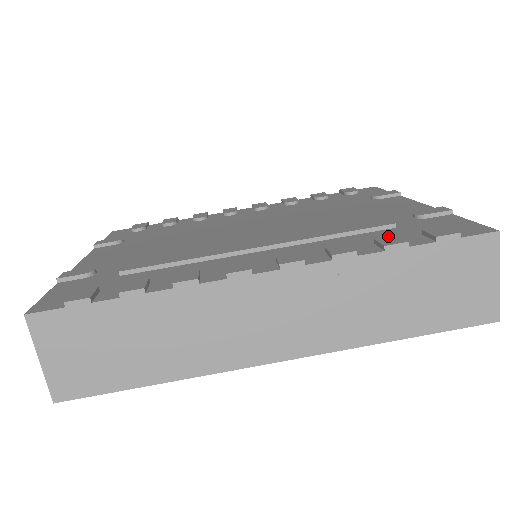
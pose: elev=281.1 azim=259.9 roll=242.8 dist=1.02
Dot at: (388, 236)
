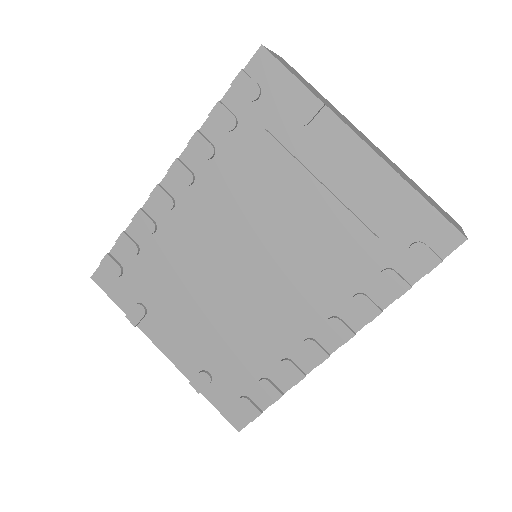
Dot at: (390, 277)
